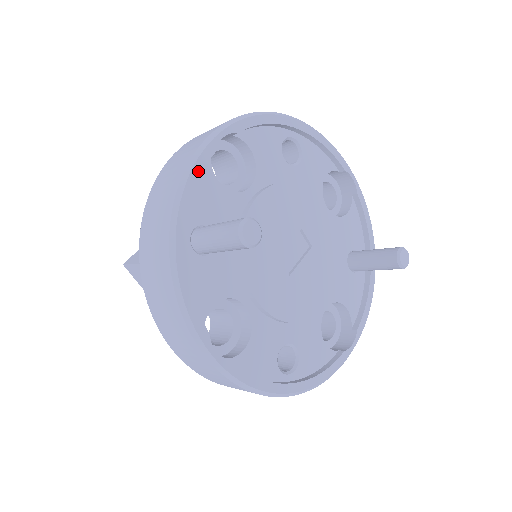
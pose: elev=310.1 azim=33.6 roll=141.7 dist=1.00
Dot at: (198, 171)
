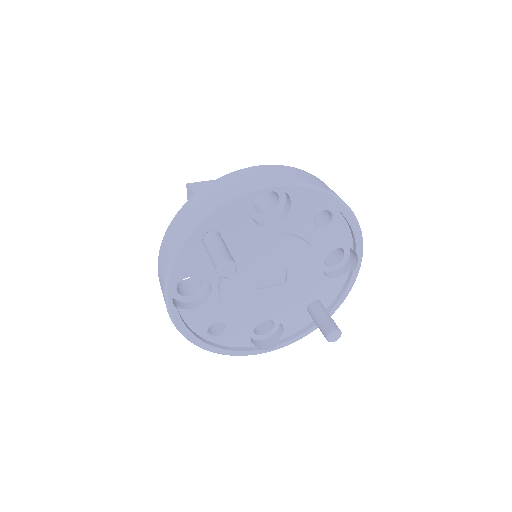
Dot at: (238, 203)
